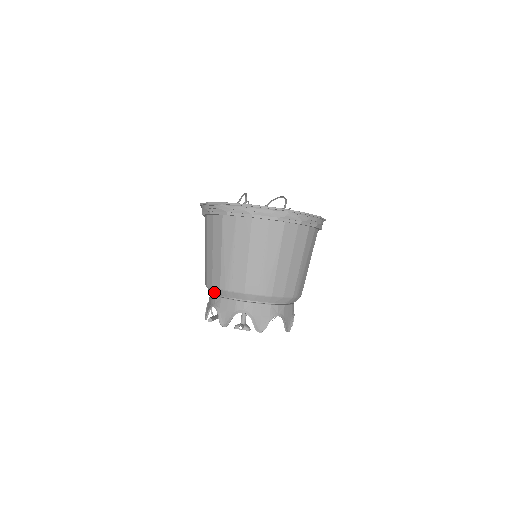
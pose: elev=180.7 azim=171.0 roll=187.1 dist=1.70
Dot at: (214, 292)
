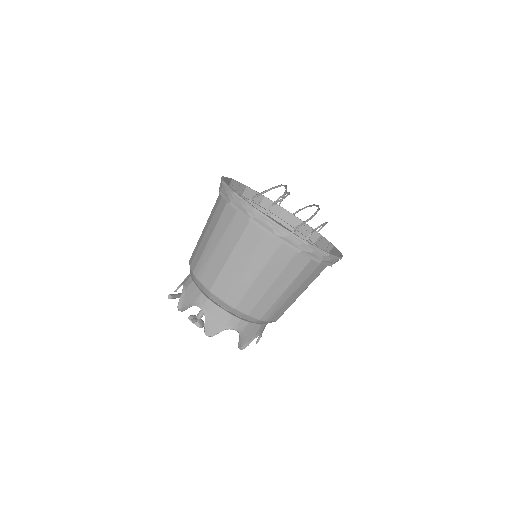
Dot at: (190, 271)
